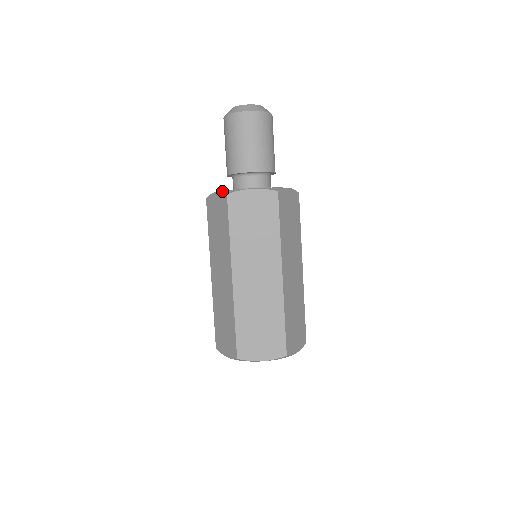
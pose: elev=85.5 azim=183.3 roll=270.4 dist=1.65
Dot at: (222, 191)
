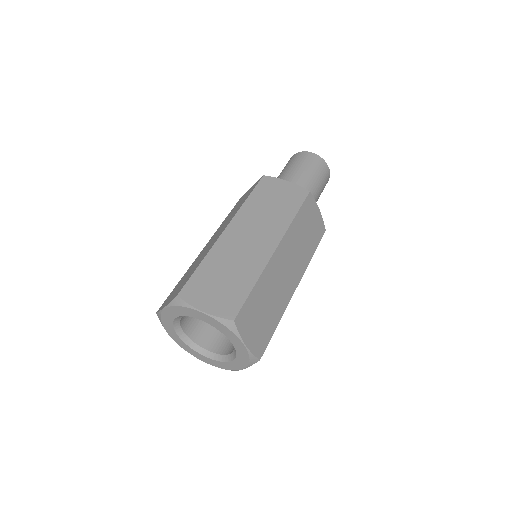
Dot at: occluded
